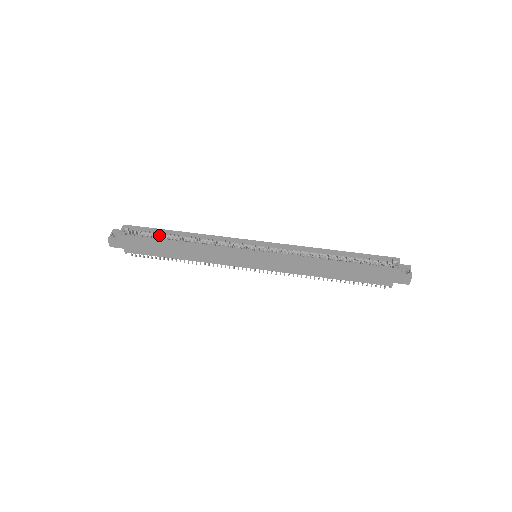
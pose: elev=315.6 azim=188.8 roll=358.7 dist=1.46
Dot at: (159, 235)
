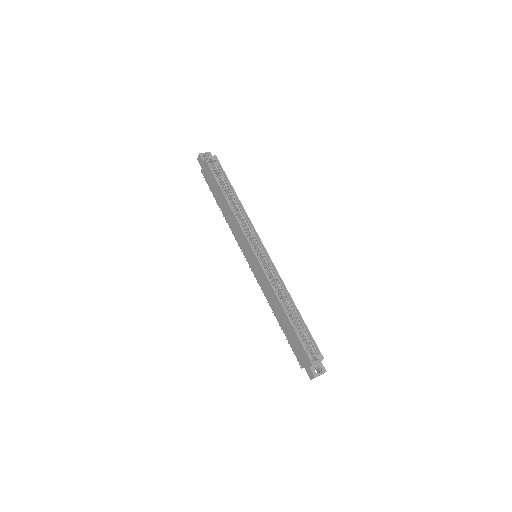
Dot at: (224, 182)
